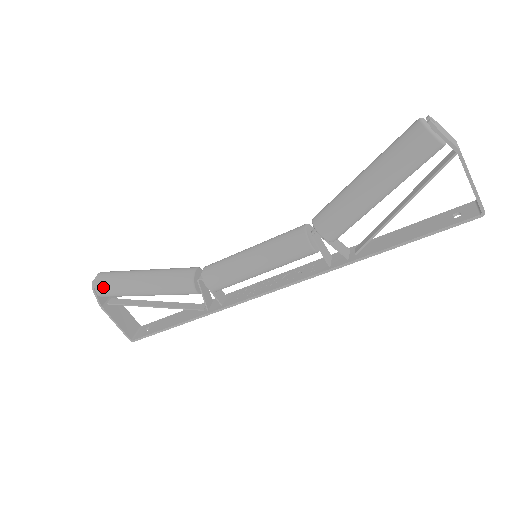
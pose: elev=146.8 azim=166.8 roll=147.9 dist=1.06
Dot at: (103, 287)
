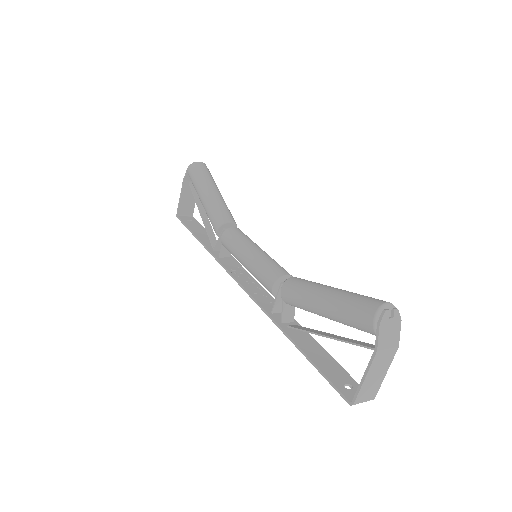
Dot at: (192, 171)
